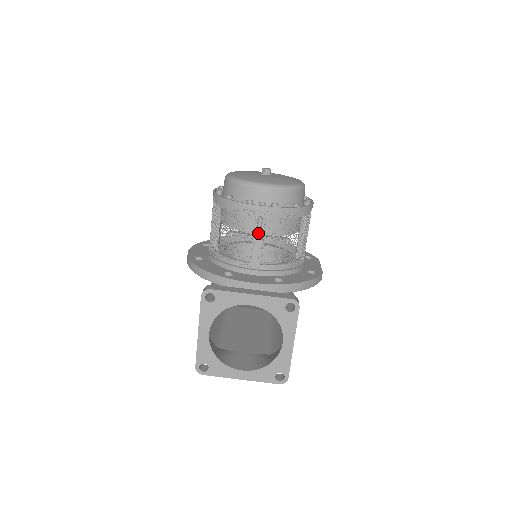
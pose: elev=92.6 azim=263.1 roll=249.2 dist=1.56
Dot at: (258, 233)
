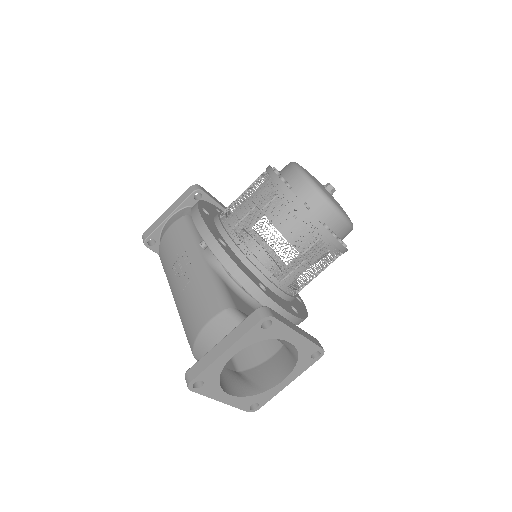
Dot at: (310, 259)
